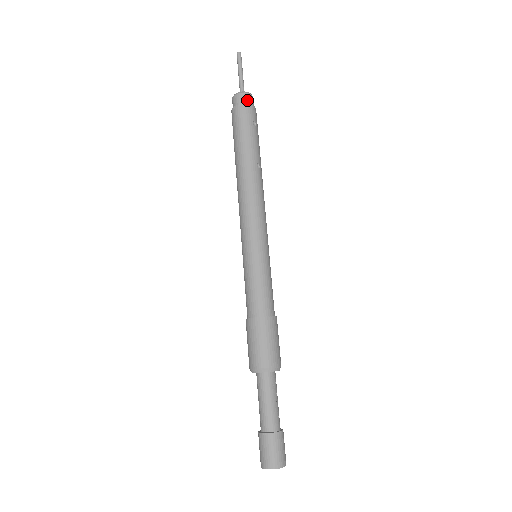
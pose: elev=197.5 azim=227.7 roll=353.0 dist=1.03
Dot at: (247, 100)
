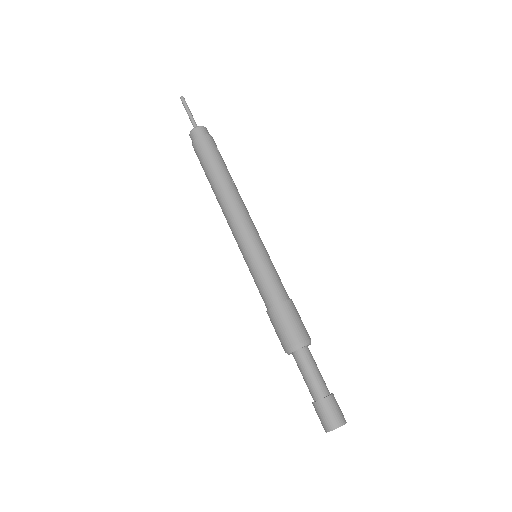
Dot at: (205, 132)
